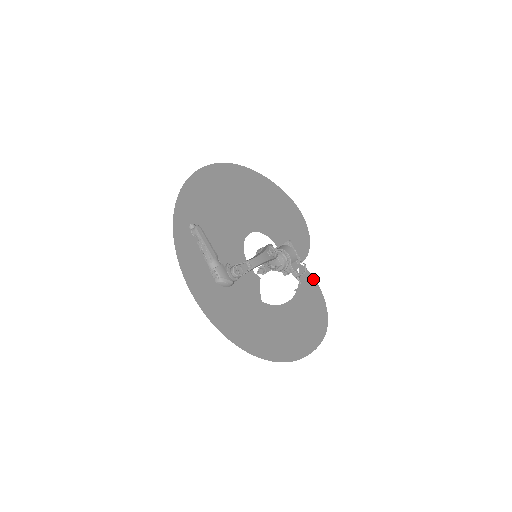
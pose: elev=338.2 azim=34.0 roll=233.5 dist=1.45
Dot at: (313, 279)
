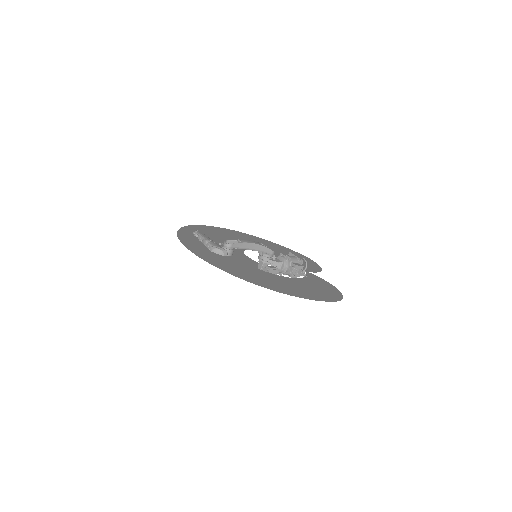
Dot at: (324, 281)
